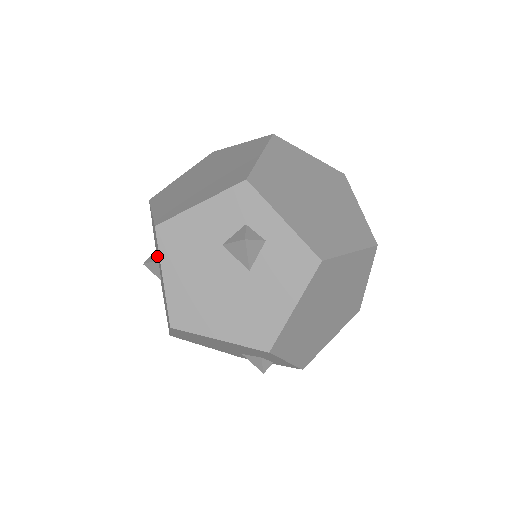
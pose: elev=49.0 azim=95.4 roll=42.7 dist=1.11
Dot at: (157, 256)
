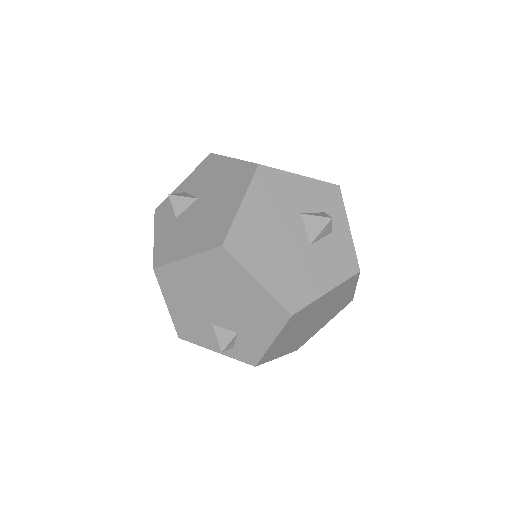
Dot at: (193, 196)
